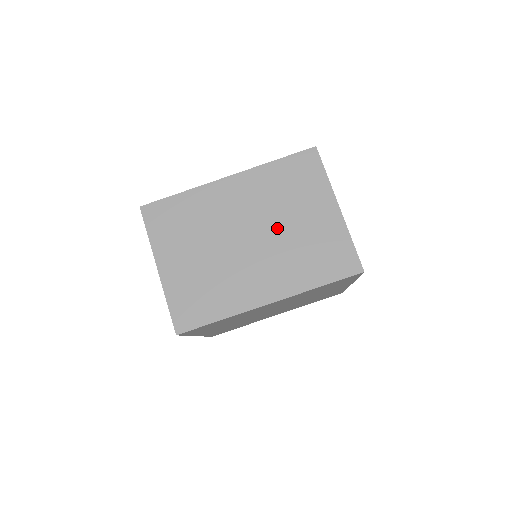
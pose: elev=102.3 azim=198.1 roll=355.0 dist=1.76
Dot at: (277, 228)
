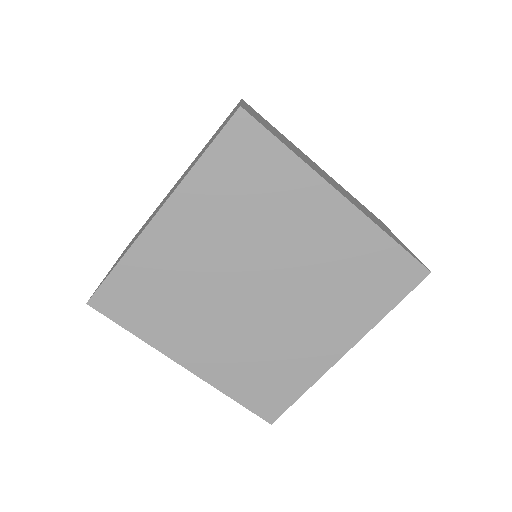
Dot at: occluded
